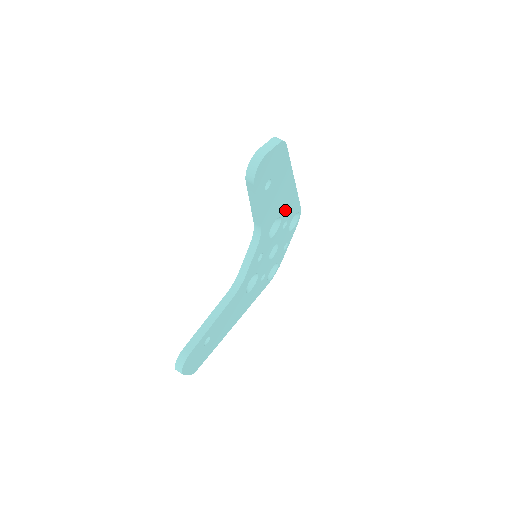
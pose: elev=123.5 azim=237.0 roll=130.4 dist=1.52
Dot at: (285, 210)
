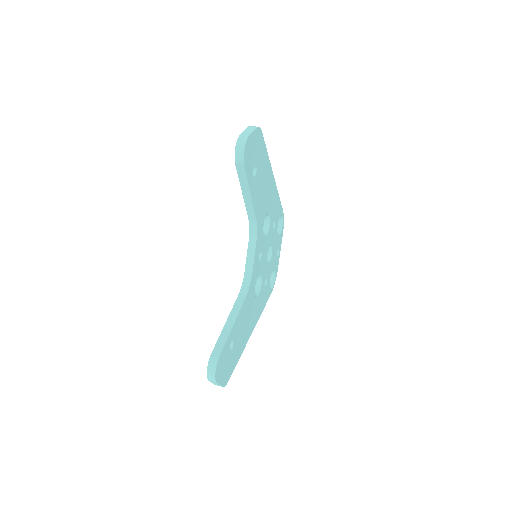
Dot at: (271, 208)
